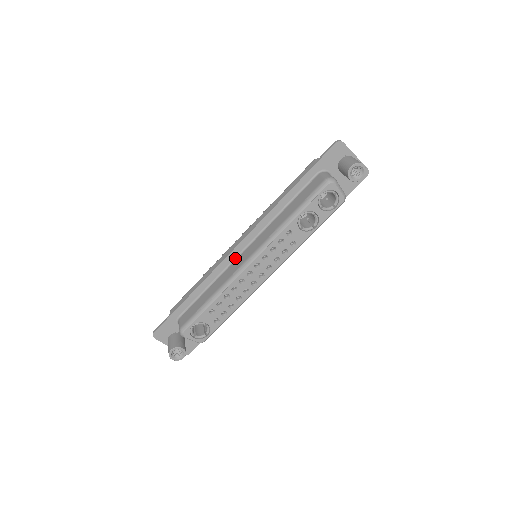
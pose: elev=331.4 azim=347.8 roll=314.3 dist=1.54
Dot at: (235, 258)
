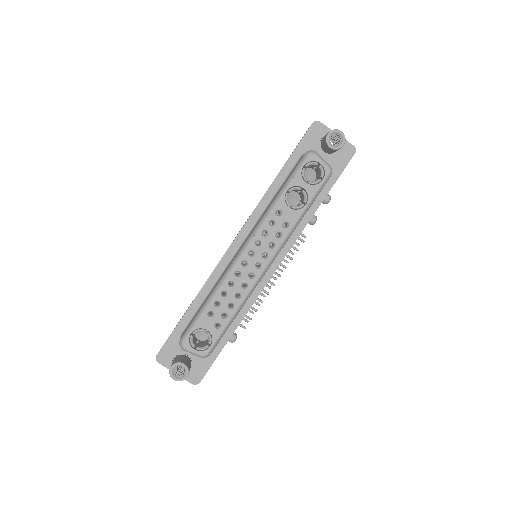
Dot at: (232, 257)
